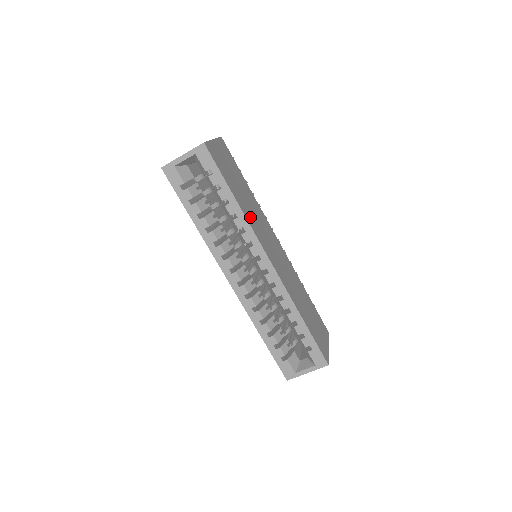
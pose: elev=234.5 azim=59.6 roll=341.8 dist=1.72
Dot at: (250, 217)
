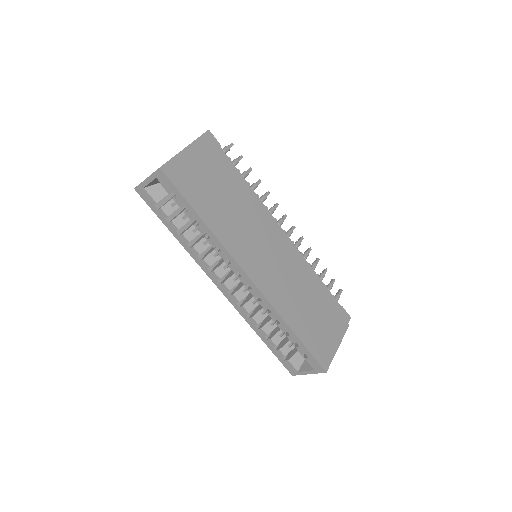
Dot at: (227, 232)
